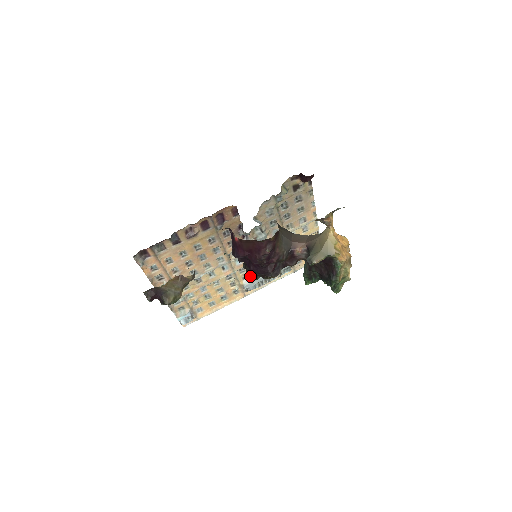
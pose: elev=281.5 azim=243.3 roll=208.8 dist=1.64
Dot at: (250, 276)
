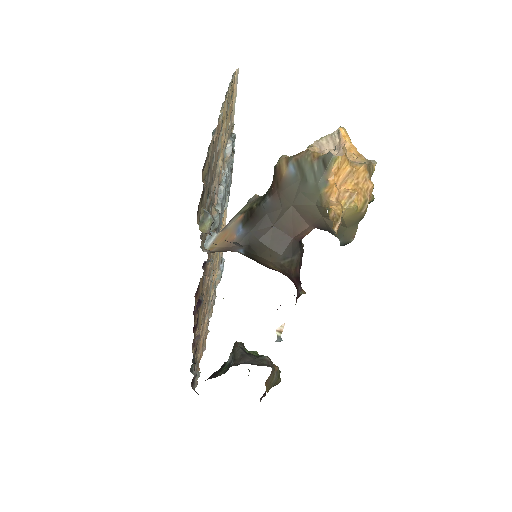
Dot at: occluded
